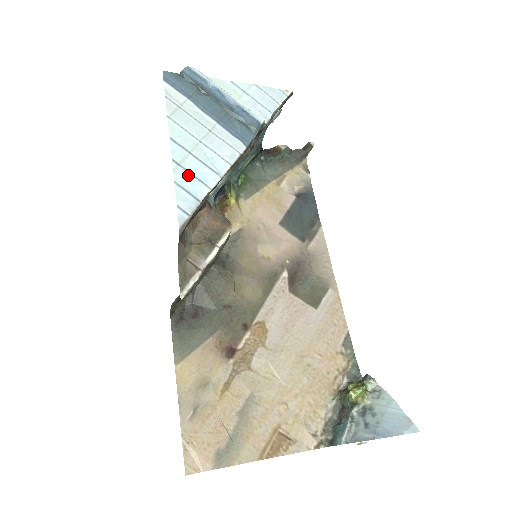
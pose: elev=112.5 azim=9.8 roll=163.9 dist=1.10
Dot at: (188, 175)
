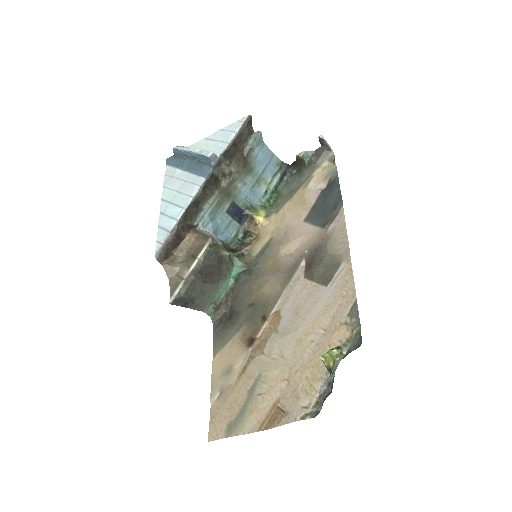
Dot at: (166, 218)
